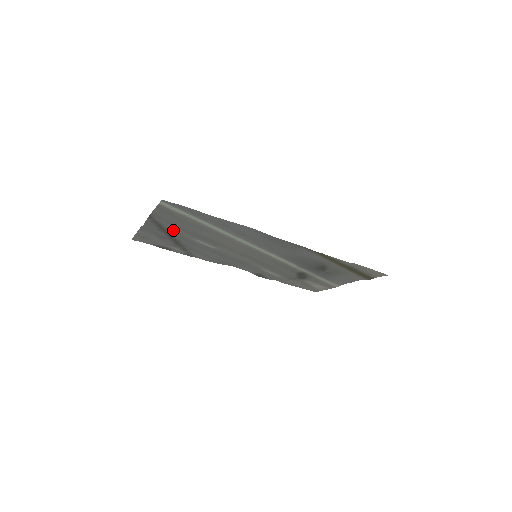
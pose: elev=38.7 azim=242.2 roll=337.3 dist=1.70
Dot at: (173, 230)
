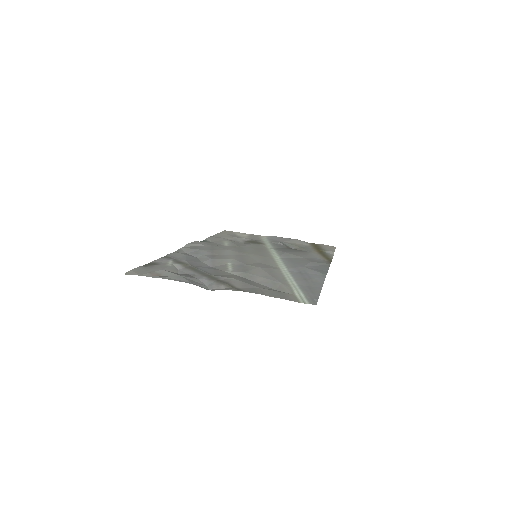
Dot at: (225, 277)
